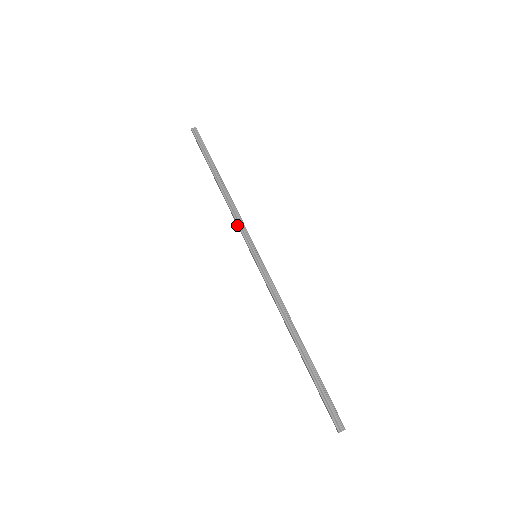
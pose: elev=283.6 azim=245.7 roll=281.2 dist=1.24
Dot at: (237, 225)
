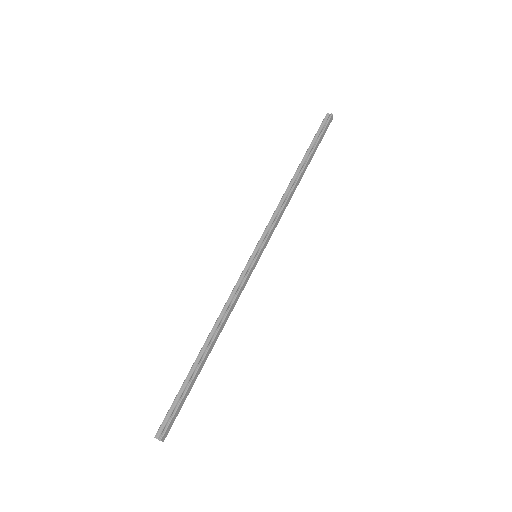
Dot at: (272, 220)
